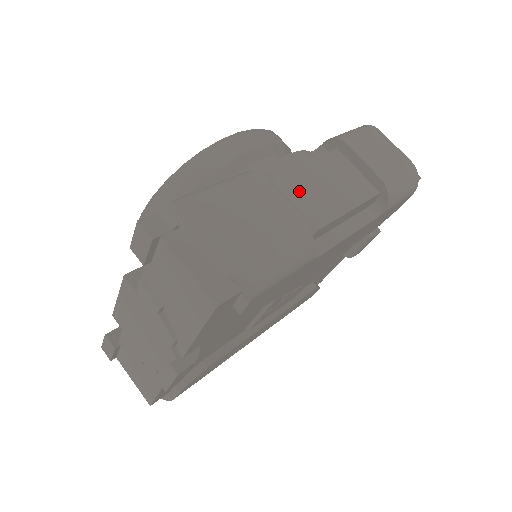
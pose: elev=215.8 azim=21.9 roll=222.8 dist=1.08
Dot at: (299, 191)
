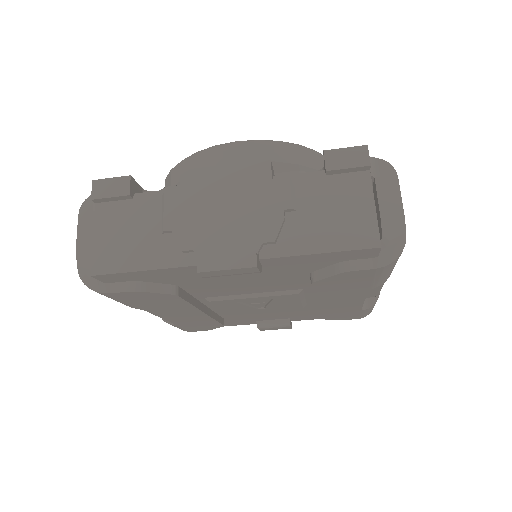
Dot at: occluded
